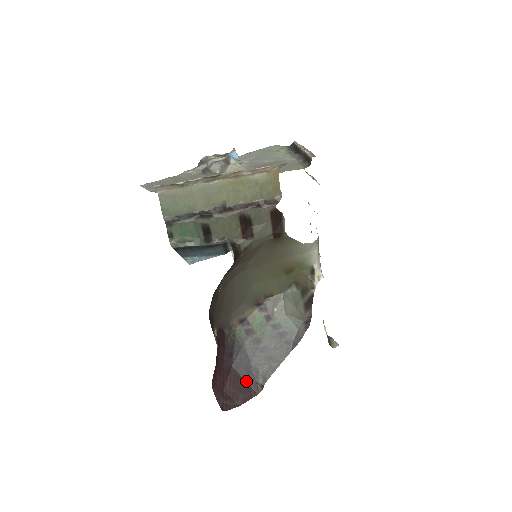
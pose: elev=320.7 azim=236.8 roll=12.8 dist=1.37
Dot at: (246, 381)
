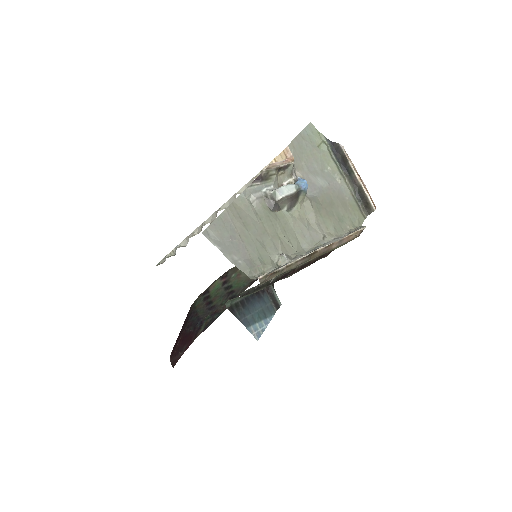
Dot at: (191, 334)
